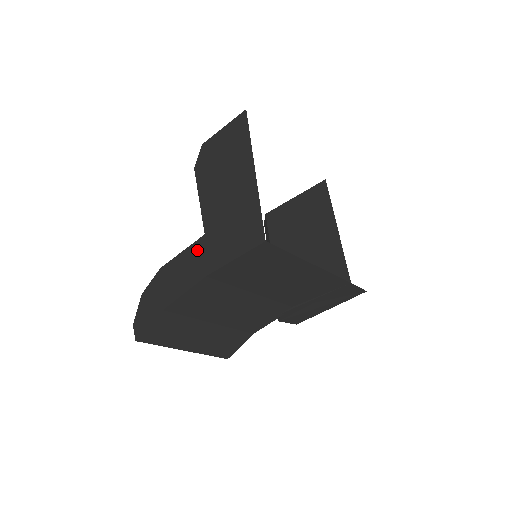
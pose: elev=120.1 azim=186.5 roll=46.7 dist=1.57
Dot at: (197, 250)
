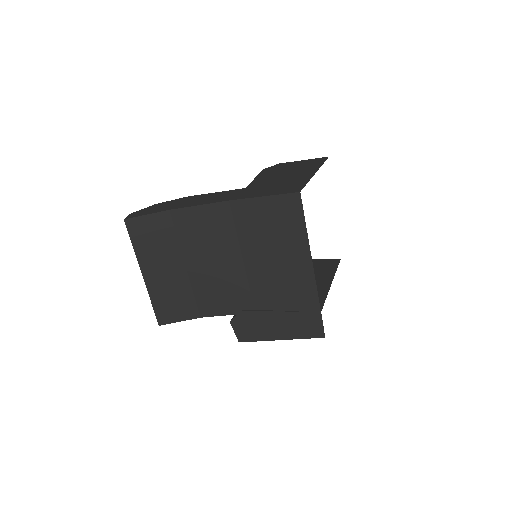
Dot at: (232, 192)
